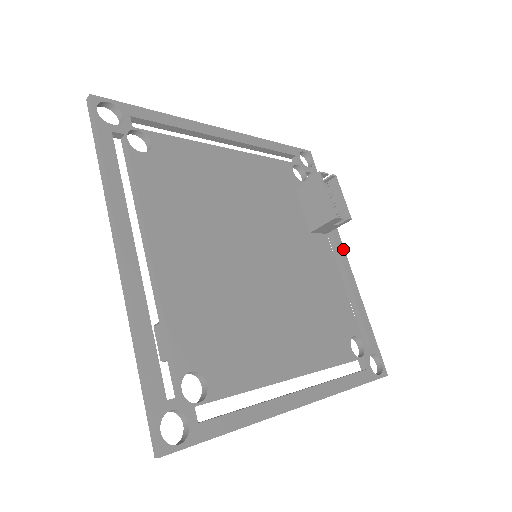
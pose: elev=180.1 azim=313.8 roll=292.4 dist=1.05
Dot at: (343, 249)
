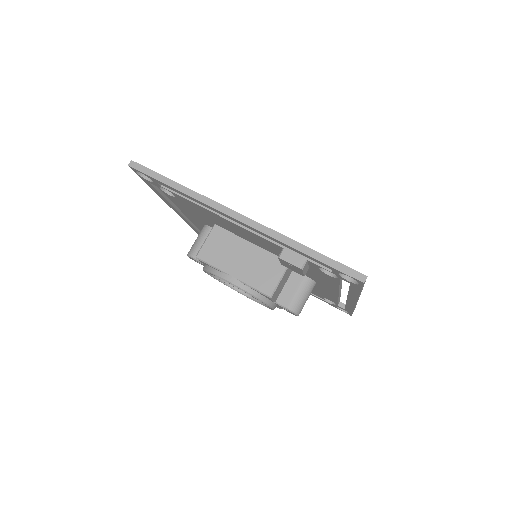
Dot at: occluded
